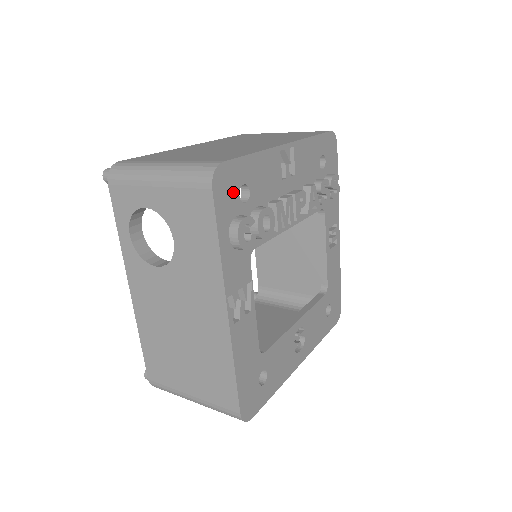
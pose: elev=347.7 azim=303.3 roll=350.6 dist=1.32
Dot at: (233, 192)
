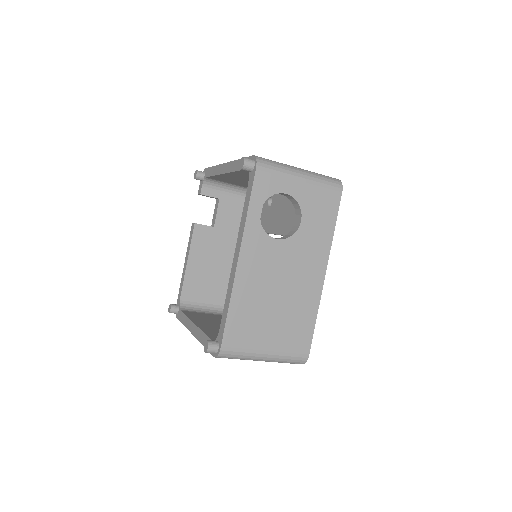
Dot at: occluded
